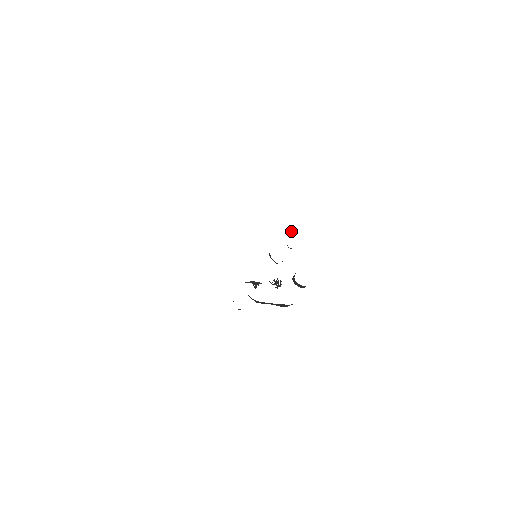
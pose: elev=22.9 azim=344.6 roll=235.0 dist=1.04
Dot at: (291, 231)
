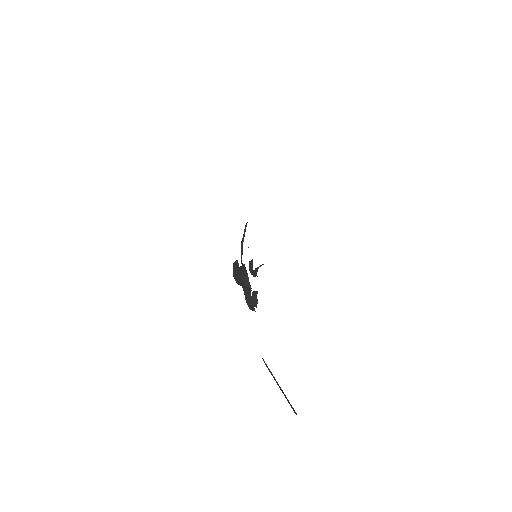
Dot at: occluded
